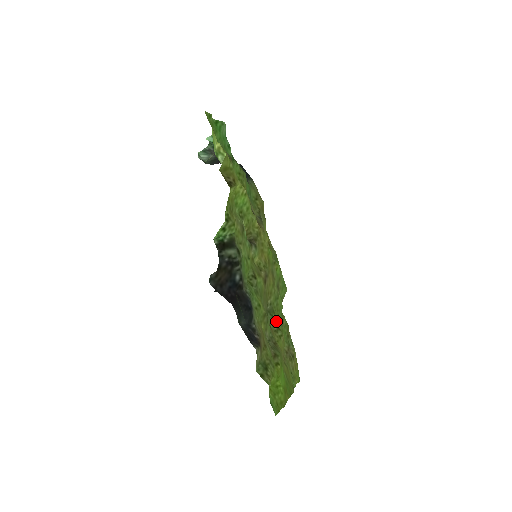
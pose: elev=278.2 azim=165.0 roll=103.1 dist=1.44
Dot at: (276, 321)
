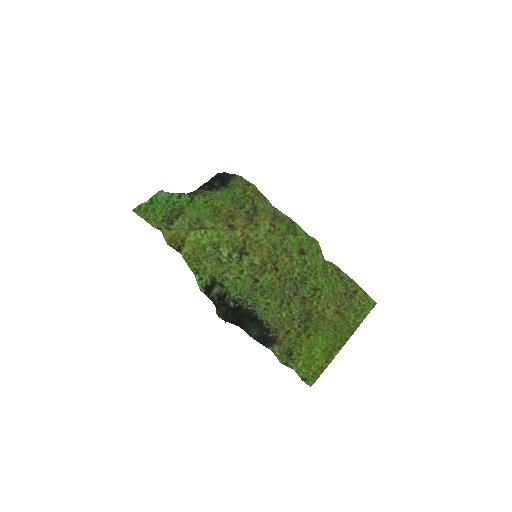
Dot at: (312, 285)
